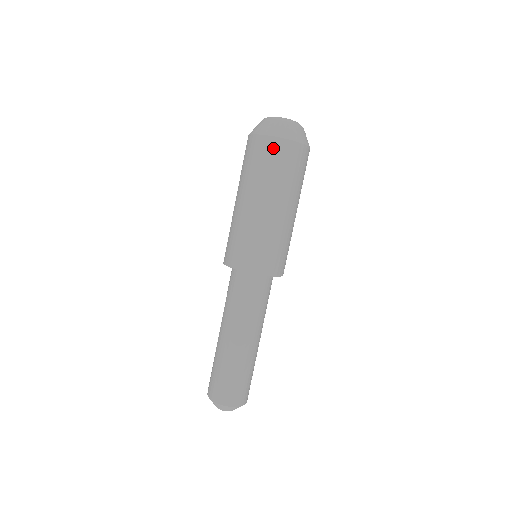
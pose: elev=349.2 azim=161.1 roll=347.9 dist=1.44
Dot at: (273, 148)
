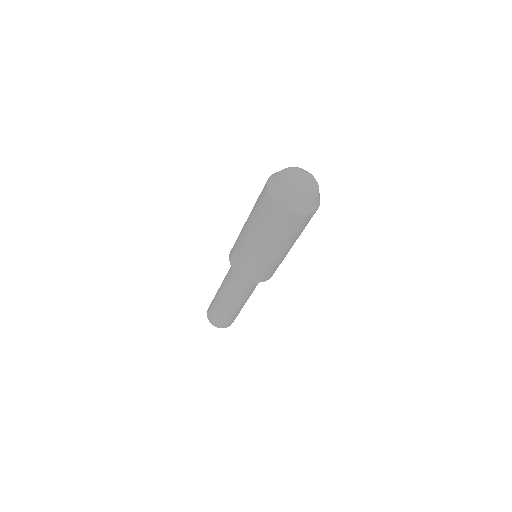
Dot at: (265, 200)
